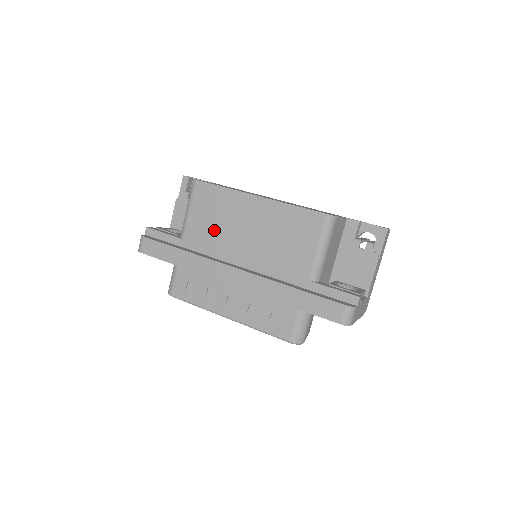
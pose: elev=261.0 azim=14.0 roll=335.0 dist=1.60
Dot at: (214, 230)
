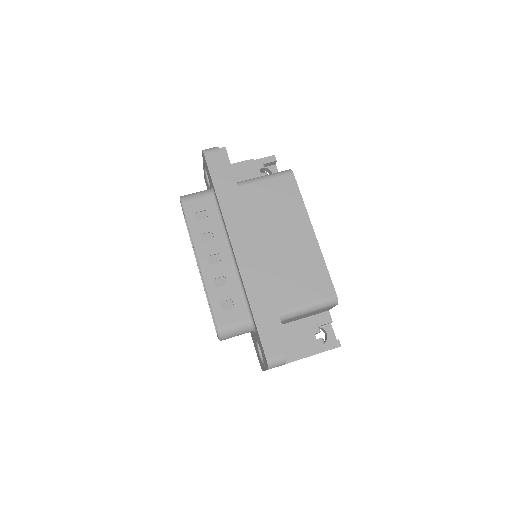
Dot at: (264, 210)
